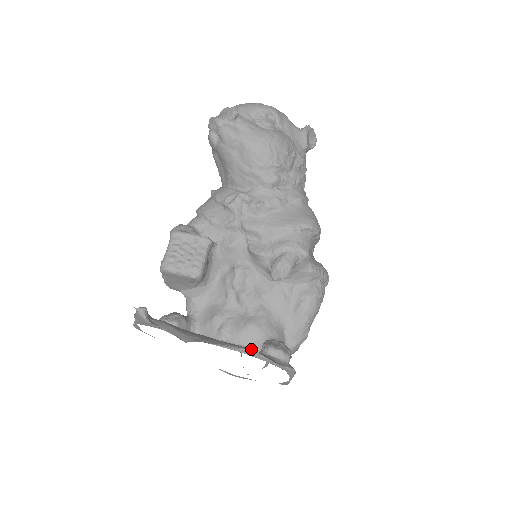
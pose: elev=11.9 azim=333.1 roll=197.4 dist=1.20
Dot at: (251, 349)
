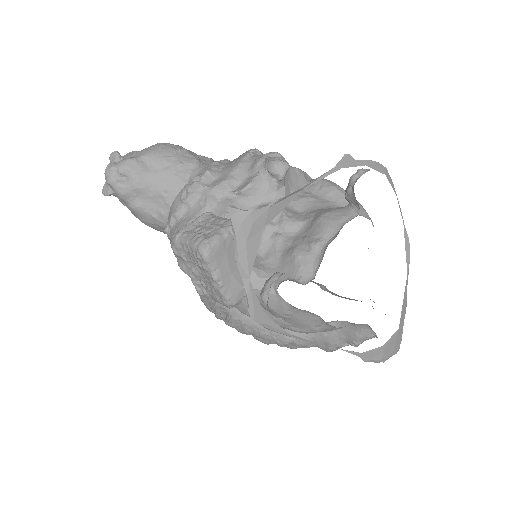
Dot at: (348, 221)
